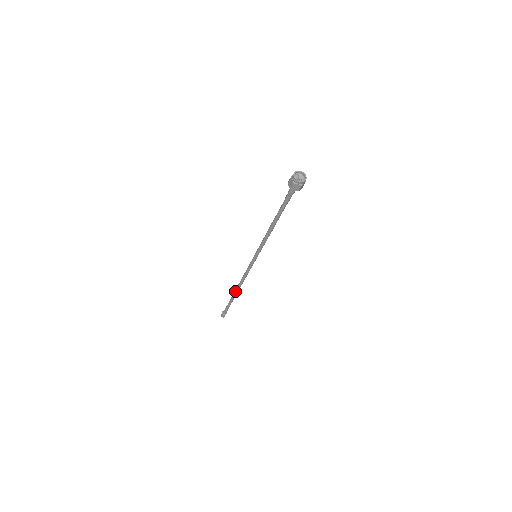
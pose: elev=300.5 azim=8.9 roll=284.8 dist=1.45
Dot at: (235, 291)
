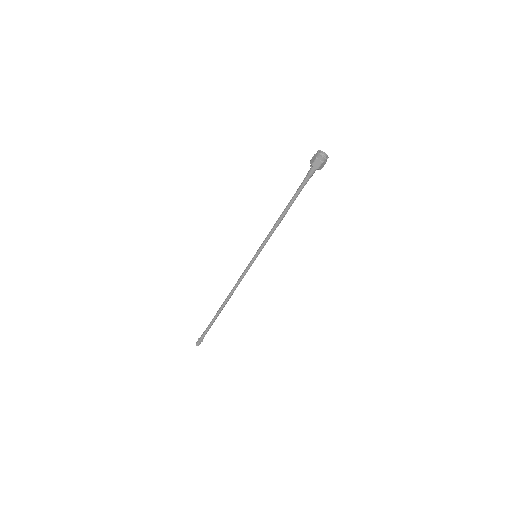
Dot at: (222, 307)
